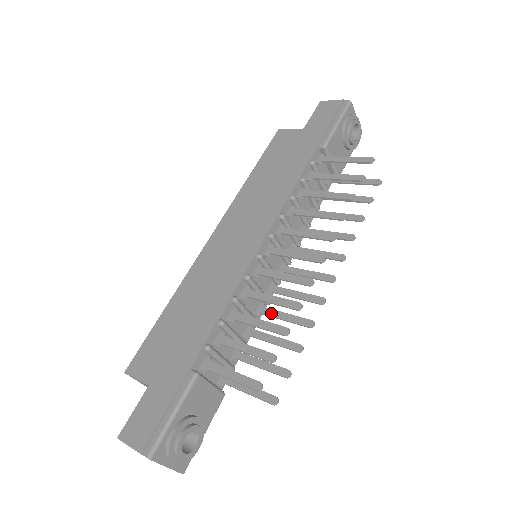
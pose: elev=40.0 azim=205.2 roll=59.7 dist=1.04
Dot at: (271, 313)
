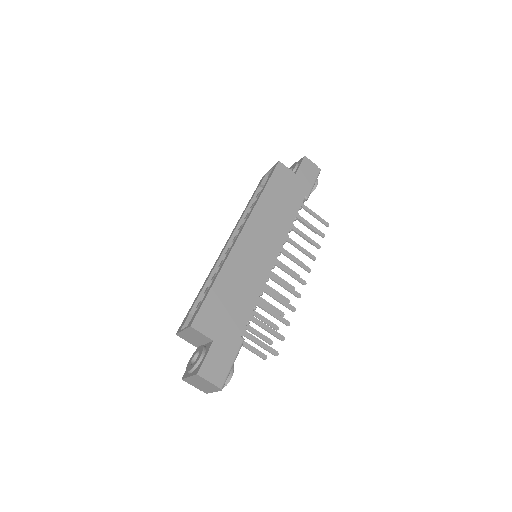
Dot at: (260, 299)
